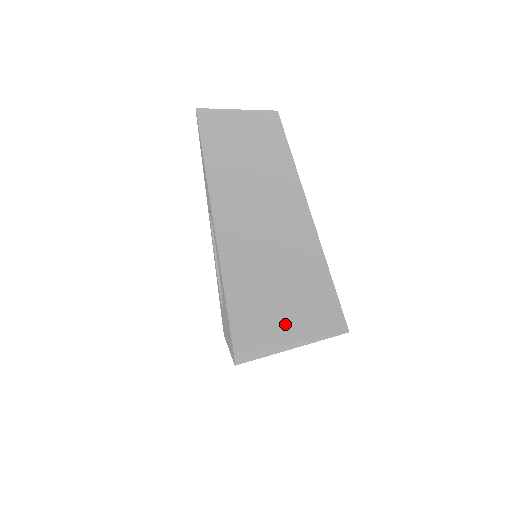
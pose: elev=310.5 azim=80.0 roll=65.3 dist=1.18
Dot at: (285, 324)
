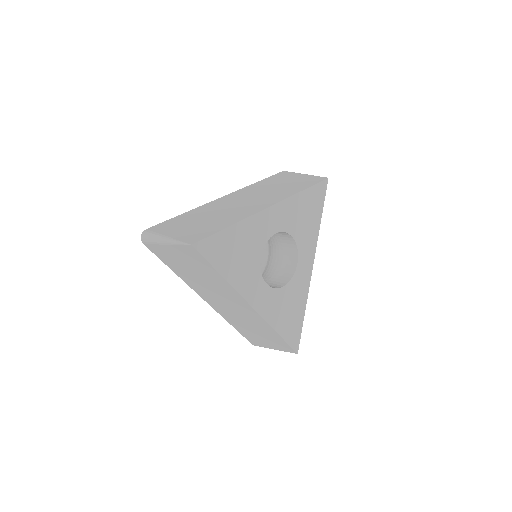
Dot at: (174, 232)
